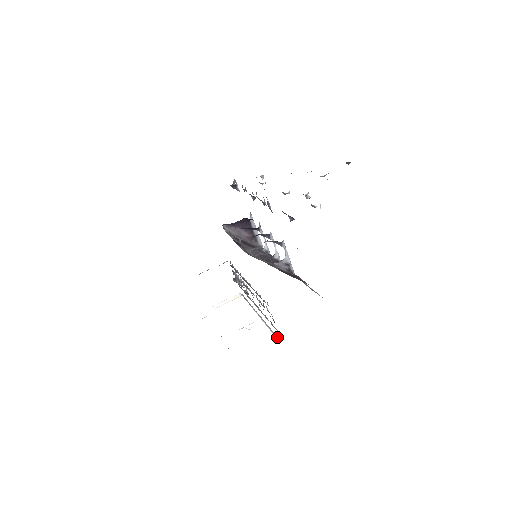
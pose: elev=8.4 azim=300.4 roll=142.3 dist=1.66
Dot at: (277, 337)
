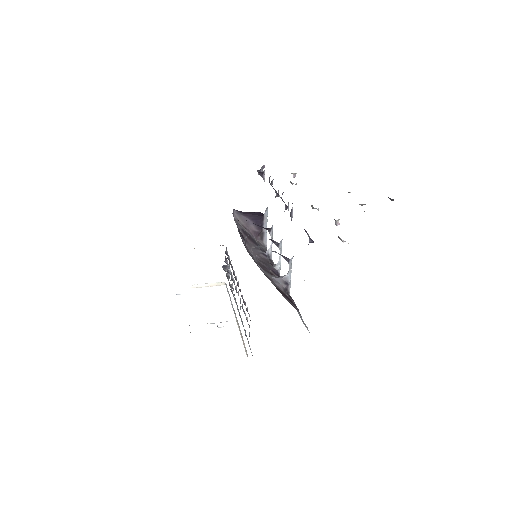
Dot at: occluded
